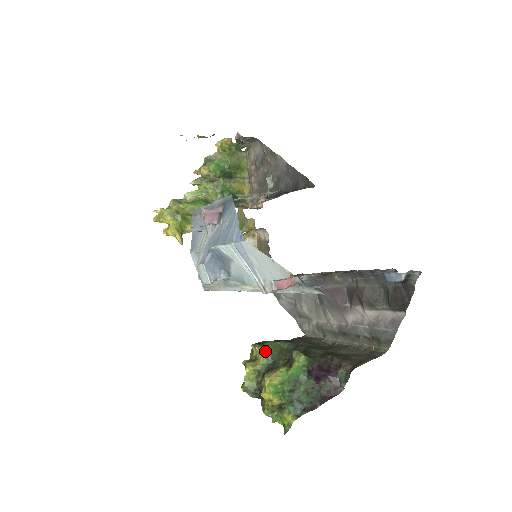
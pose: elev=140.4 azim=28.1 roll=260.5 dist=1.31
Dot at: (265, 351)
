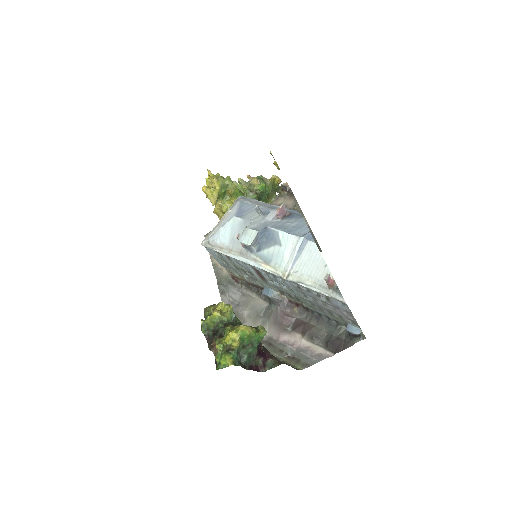
Dot at: (233, 312)
